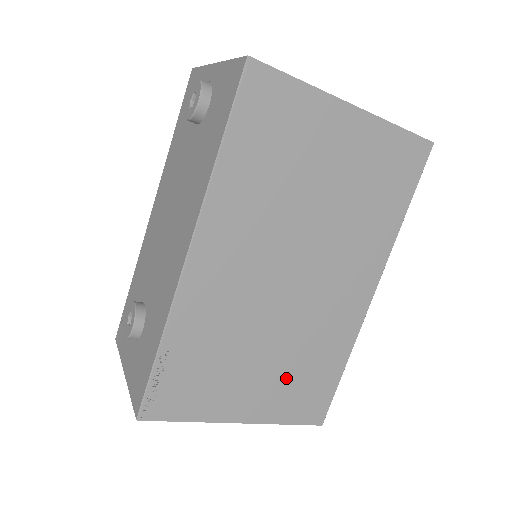
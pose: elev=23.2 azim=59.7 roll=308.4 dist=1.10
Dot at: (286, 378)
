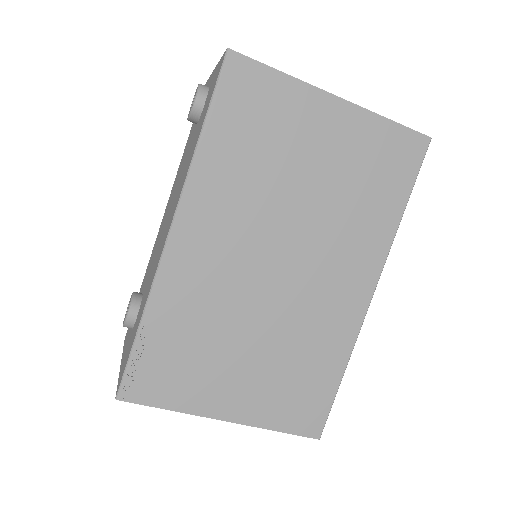
Dot at: (275, 377)
